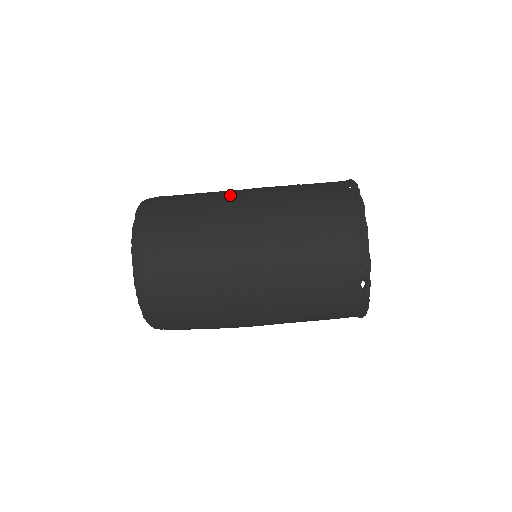
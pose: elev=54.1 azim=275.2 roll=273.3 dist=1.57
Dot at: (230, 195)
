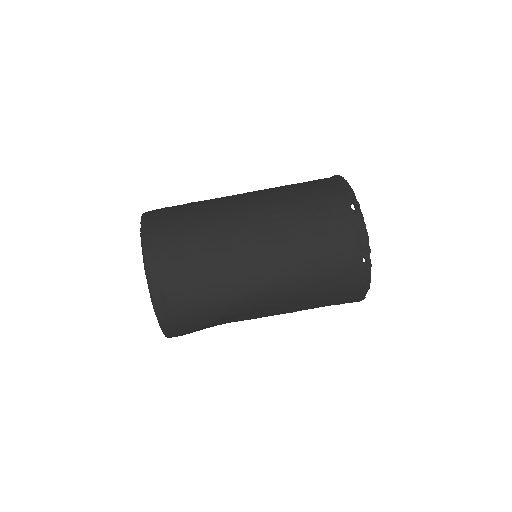
Dot at: occluded
